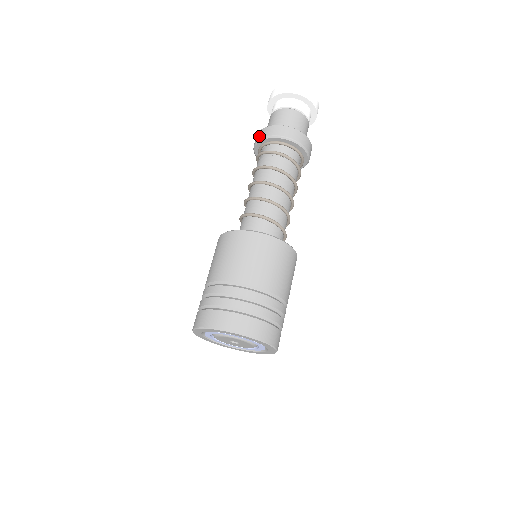
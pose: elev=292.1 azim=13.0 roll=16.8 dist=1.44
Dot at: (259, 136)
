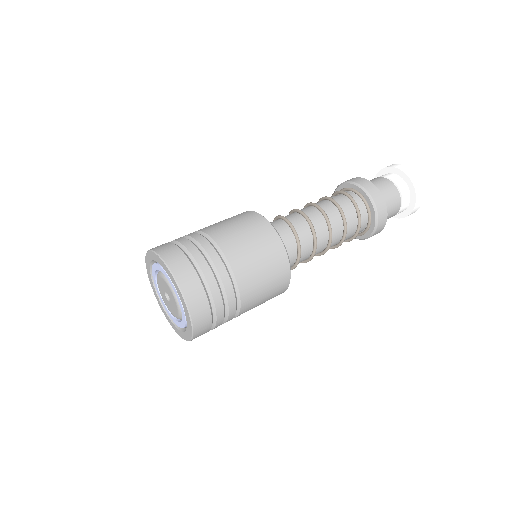
Dot at: (361, 182)
